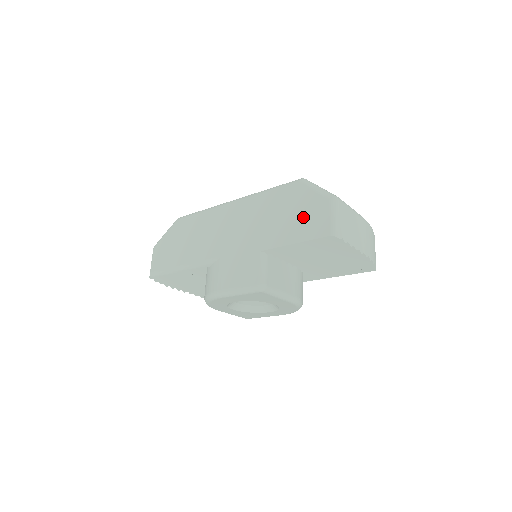
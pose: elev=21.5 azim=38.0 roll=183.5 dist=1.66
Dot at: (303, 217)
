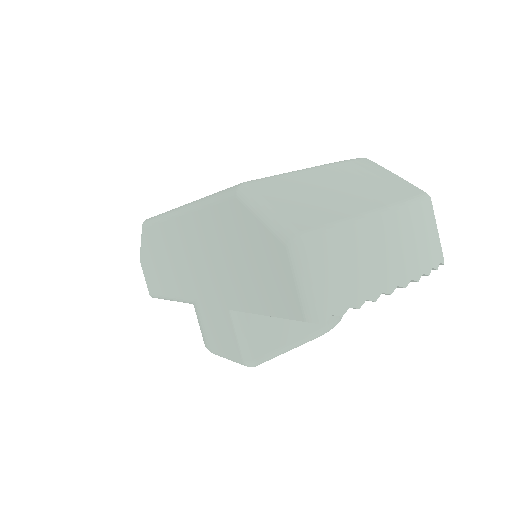
Dot at: (260, 270)
